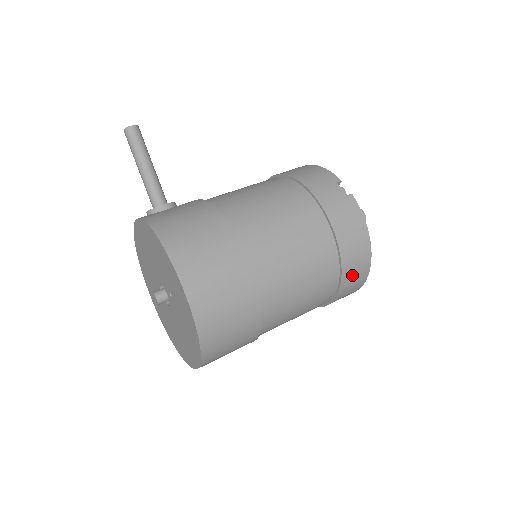
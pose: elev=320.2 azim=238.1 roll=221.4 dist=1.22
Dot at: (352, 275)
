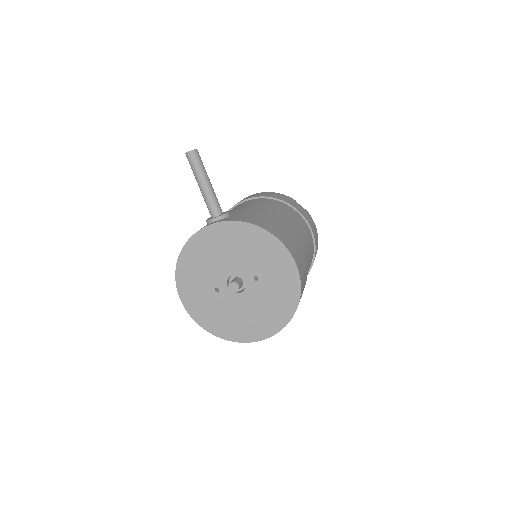
Dot at: occluded
